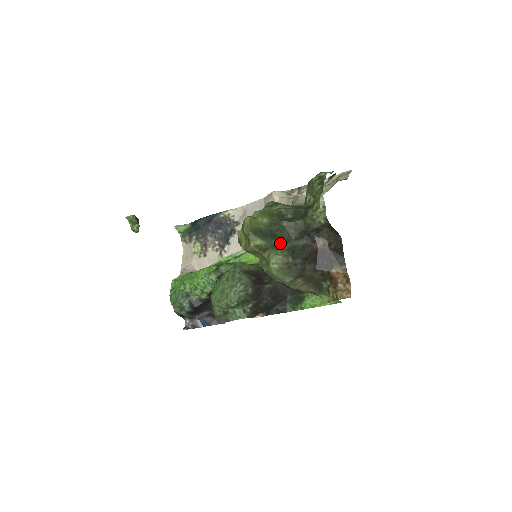
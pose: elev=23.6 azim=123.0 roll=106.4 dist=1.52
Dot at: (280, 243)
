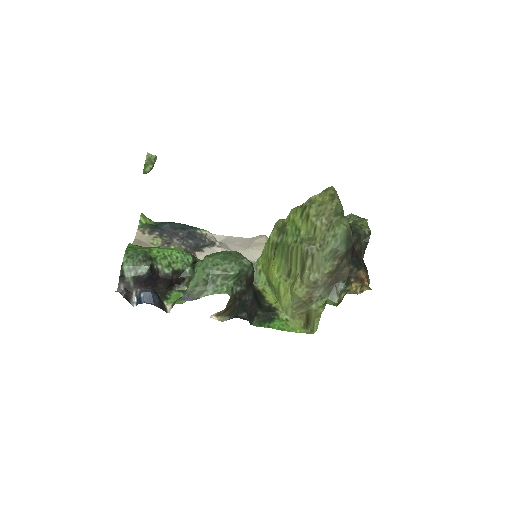
Dot at: occluded
